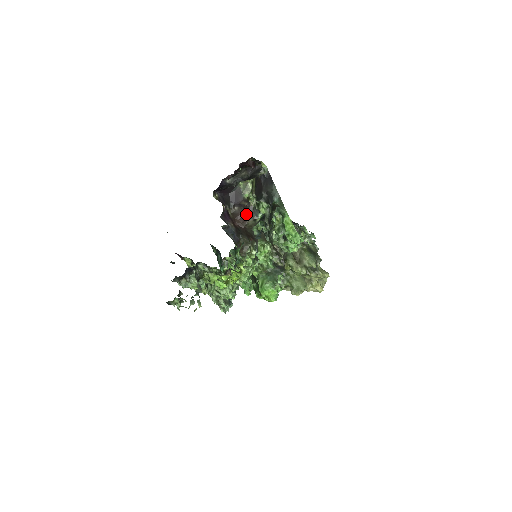
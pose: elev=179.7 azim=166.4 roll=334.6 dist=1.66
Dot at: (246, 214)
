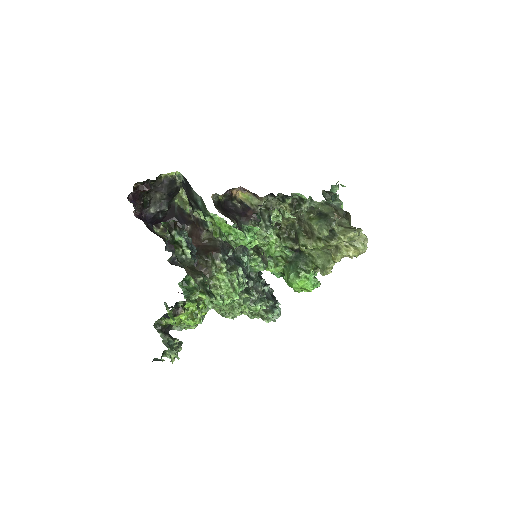
Dot at: (198, 229)
